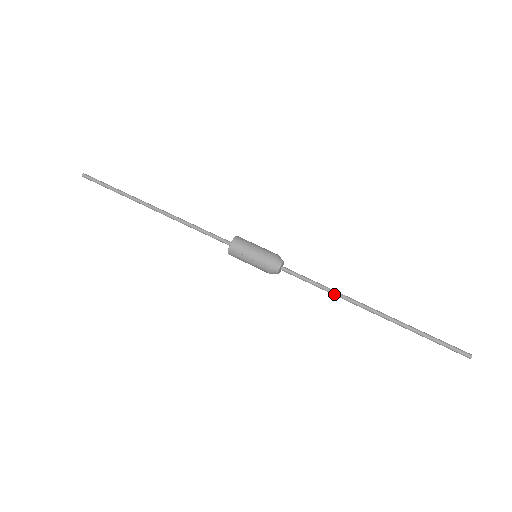
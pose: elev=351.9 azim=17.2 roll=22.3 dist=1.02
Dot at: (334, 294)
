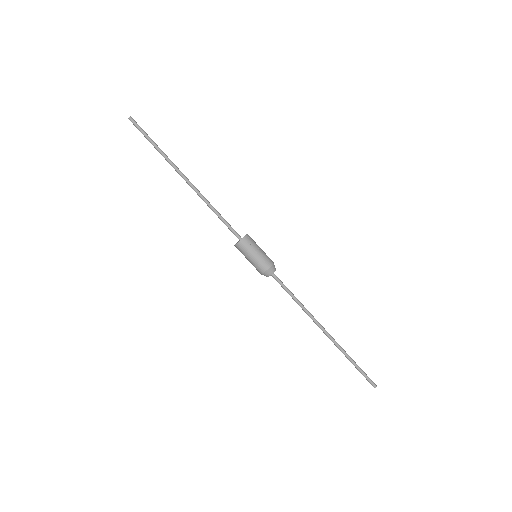
Dot at: (304, 308)
